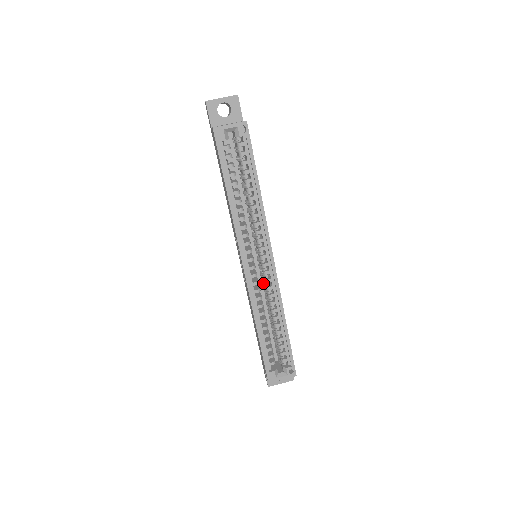
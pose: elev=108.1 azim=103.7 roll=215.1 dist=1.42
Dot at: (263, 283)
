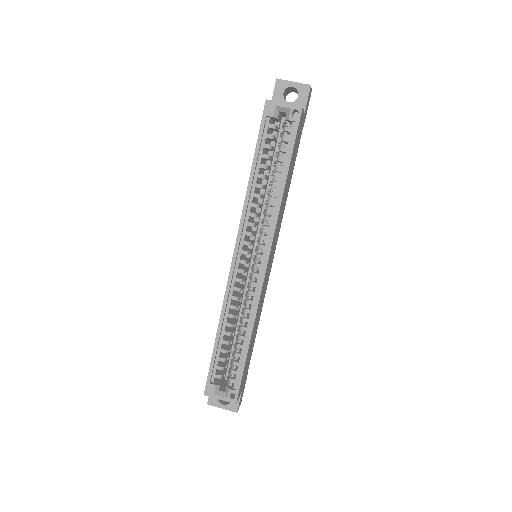
Dot at: (248, 285)
